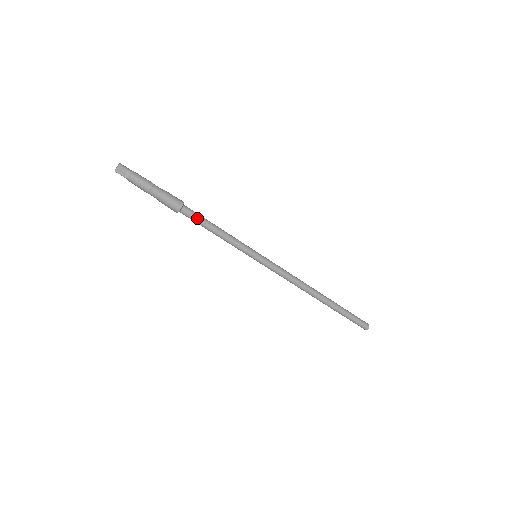
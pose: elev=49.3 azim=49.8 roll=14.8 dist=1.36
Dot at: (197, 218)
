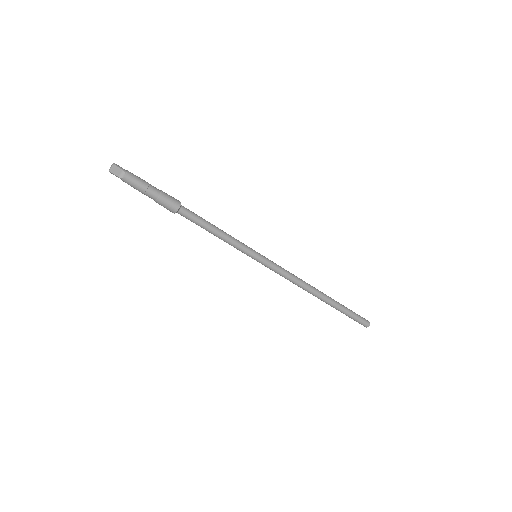
Dot at: (196, 218)
